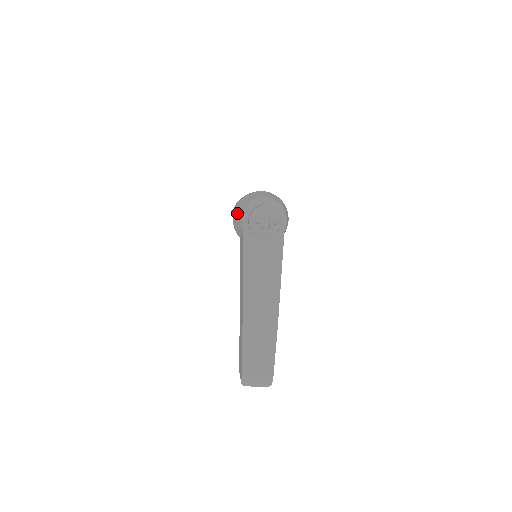
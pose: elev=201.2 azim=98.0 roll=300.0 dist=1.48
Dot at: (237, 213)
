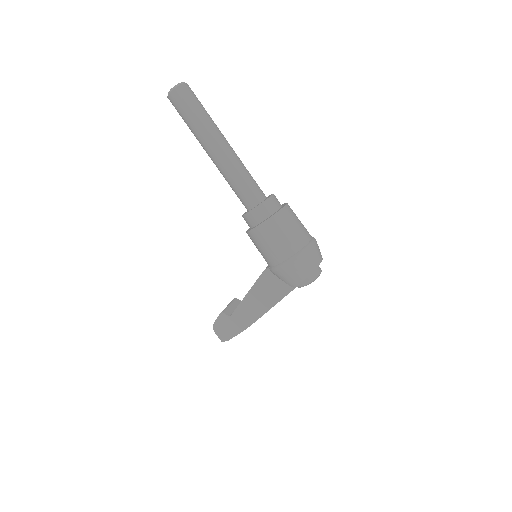
Dot at: (293, 274)
